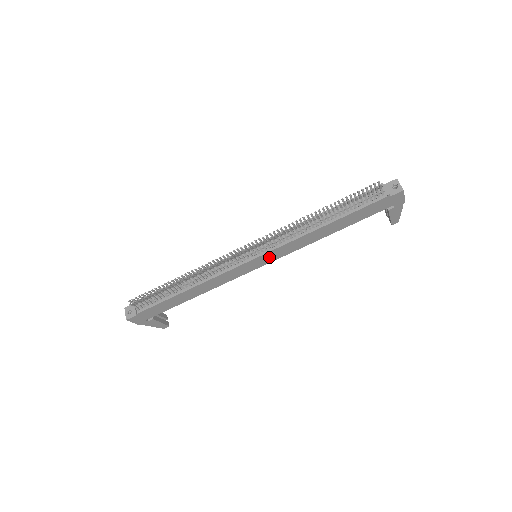
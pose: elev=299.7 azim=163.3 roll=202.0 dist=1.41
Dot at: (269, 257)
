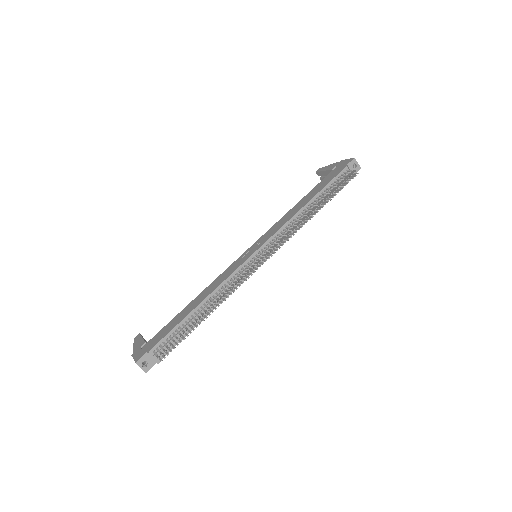
Dot at: occluded
